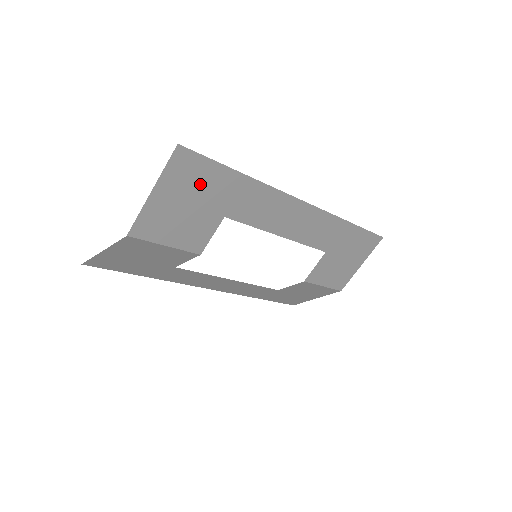
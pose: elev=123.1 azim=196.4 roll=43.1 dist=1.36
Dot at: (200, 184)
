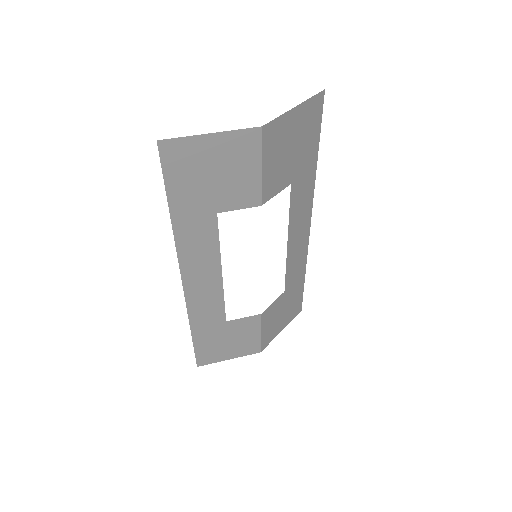
Dot at: (306, 136)
